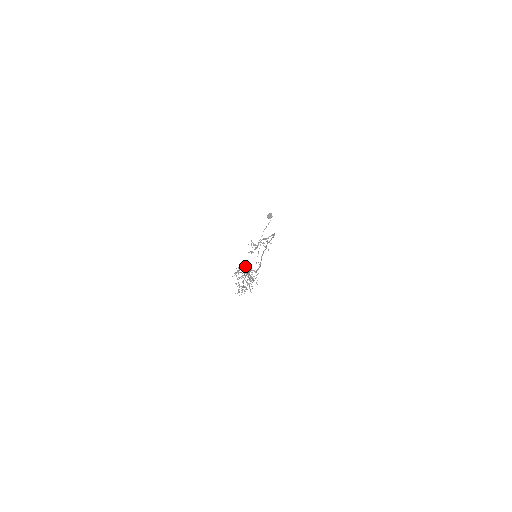
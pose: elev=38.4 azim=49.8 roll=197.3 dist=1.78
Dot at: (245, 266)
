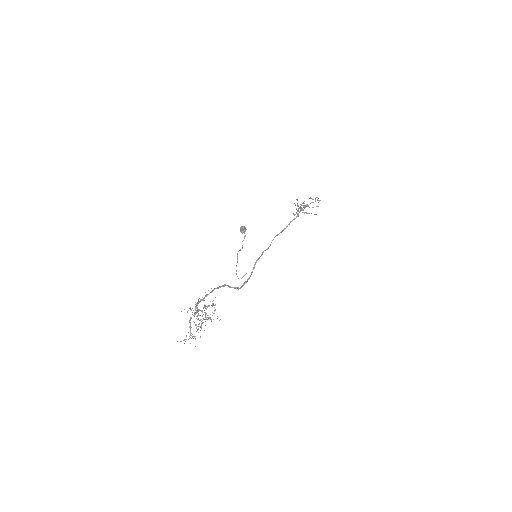
Dot at: (218, 288)
